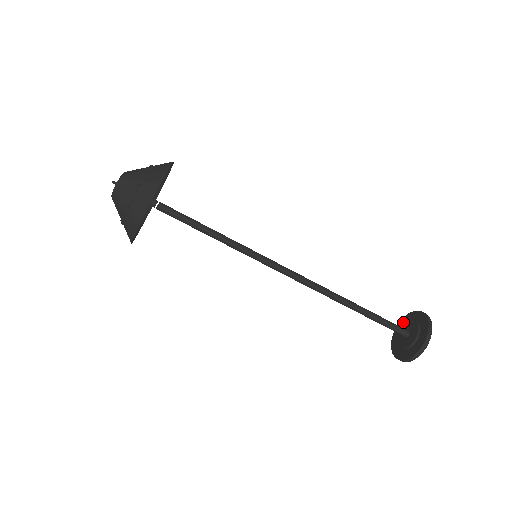
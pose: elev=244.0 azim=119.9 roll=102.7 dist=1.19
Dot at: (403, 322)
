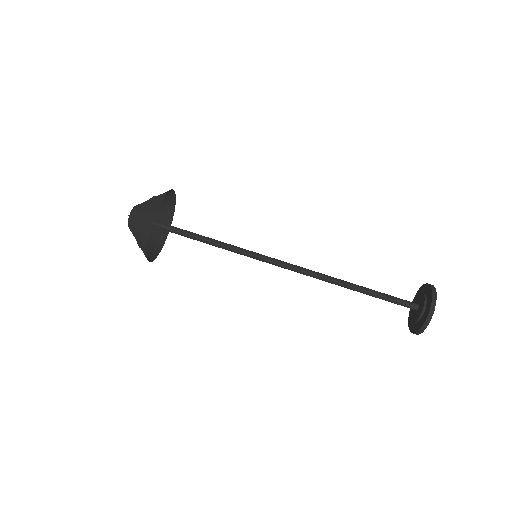
Dot at: (410, 315)
